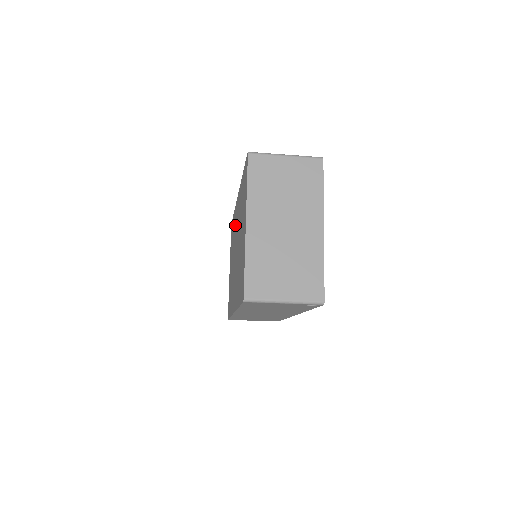
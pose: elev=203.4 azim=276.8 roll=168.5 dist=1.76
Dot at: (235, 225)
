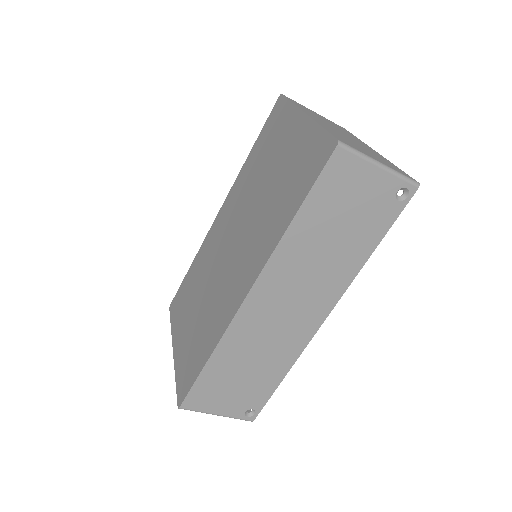
Dot at: (212, 246)
